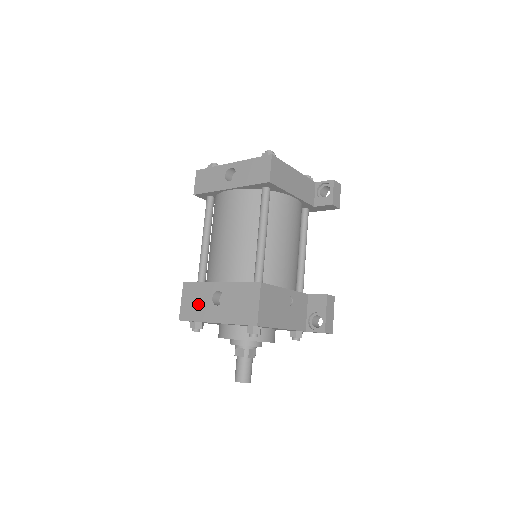
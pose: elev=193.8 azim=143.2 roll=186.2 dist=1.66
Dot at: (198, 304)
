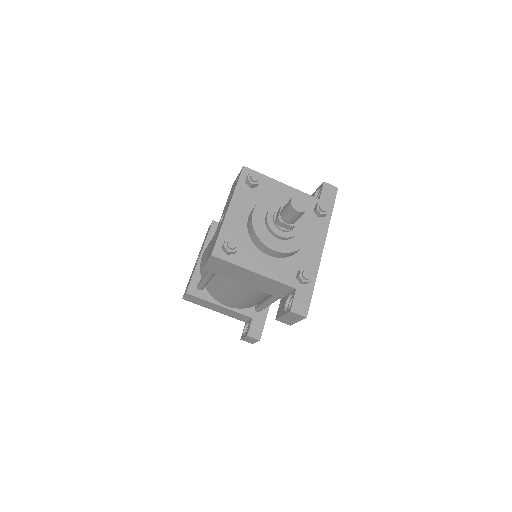
Dot at: (215, 238)
